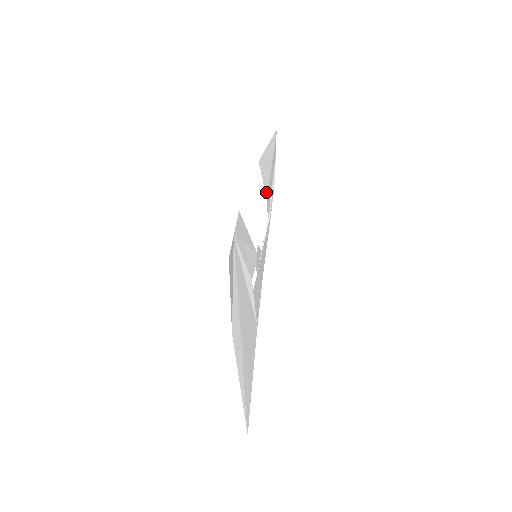
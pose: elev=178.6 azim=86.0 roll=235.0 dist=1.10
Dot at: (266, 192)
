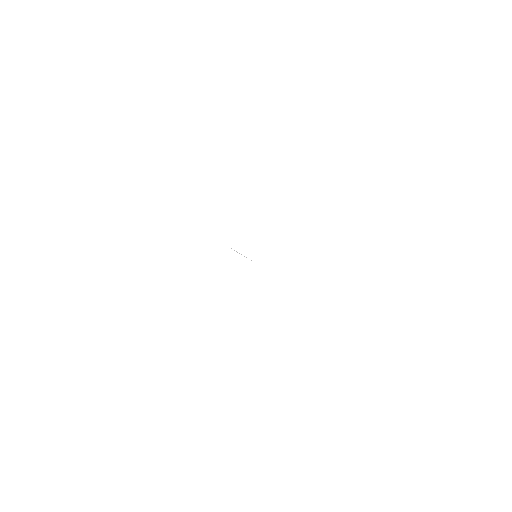
Dot at: occluded
